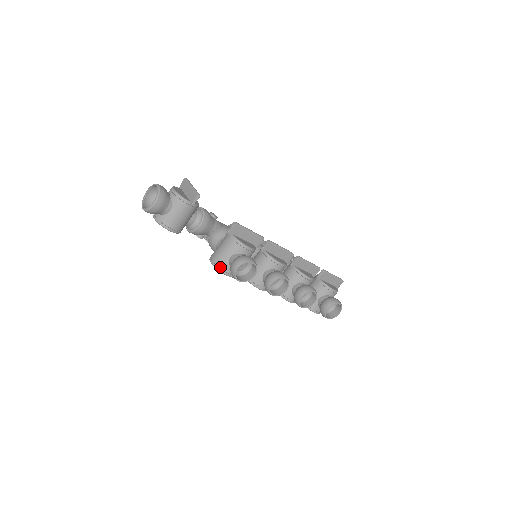
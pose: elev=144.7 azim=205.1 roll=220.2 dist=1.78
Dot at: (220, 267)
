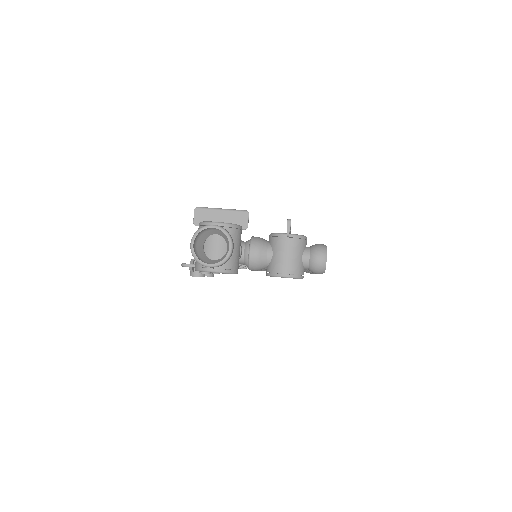
Dot at: (299, 274)
